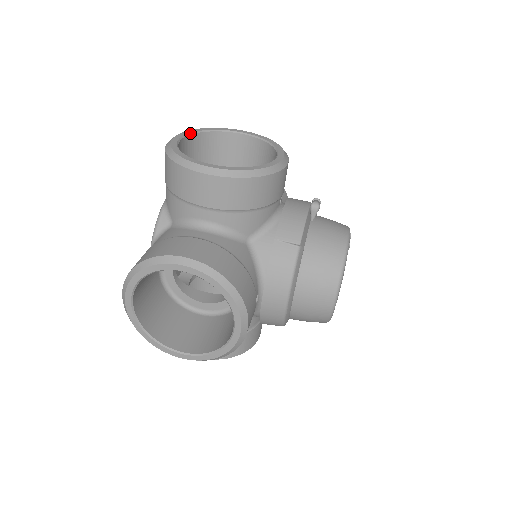
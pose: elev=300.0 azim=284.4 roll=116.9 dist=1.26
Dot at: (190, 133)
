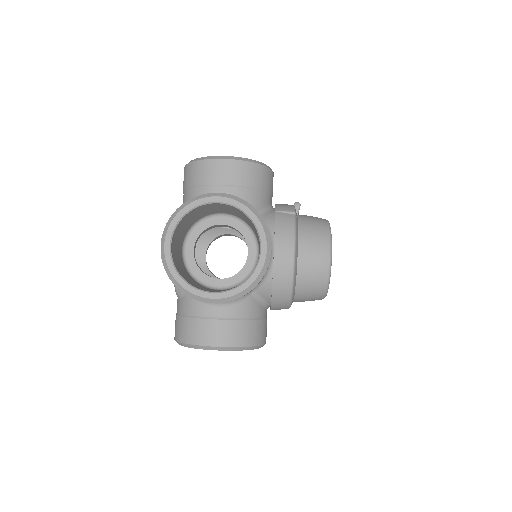
Dot at: occluded
